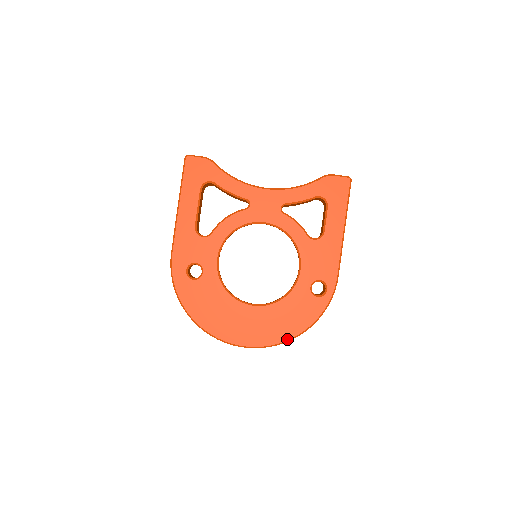
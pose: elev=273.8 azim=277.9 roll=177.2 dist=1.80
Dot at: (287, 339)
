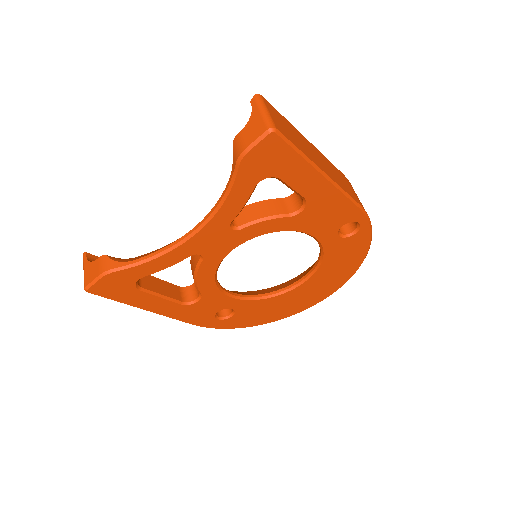
Dot at: (355, 271)
